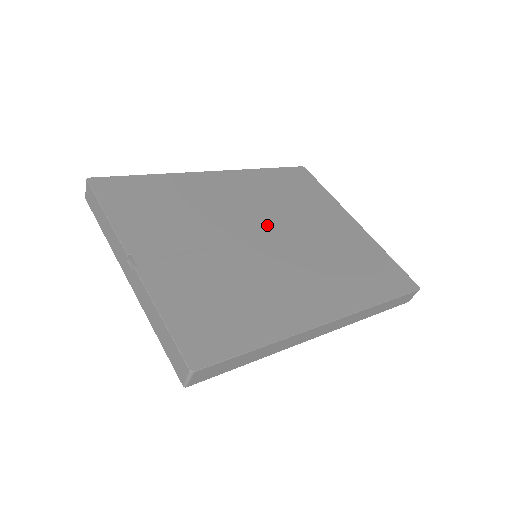
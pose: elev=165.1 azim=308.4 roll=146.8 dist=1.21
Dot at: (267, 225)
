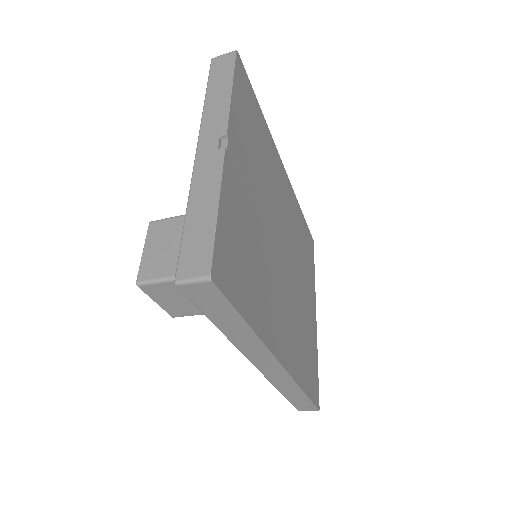
Dot at: (287, 246)
